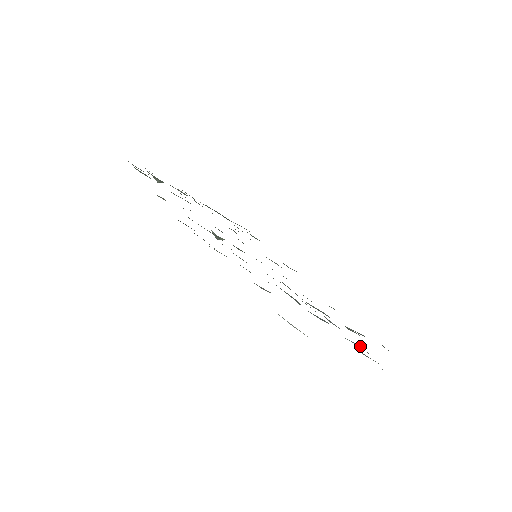
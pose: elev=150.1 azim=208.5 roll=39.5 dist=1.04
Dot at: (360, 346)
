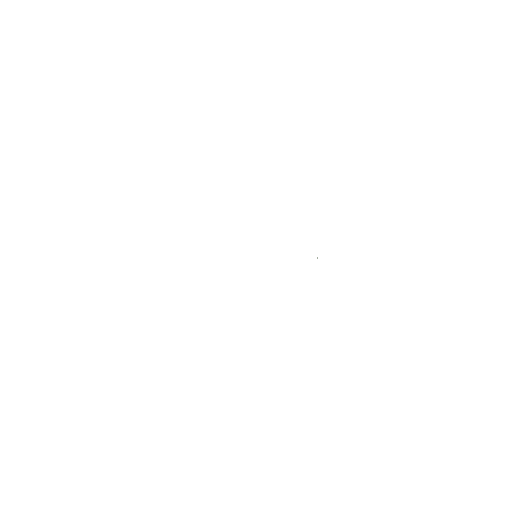
Dot at: occluded
